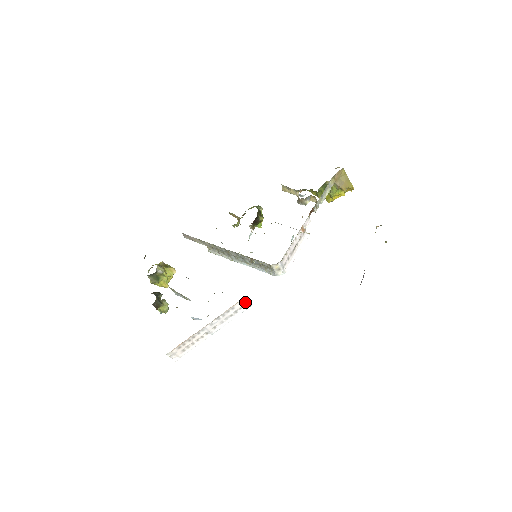
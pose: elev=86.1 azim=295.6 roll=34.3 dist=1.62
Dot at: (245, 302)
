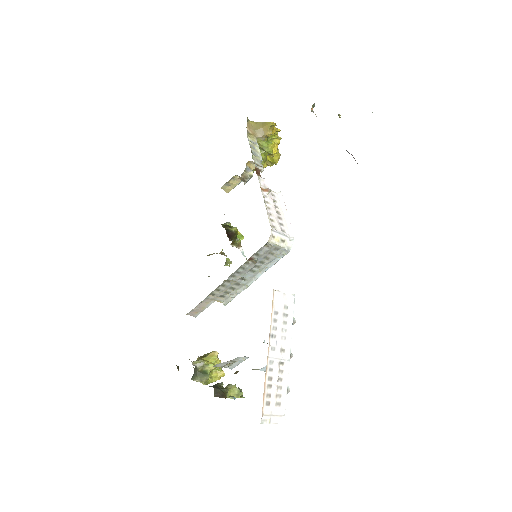
Dot at: (282, 297)
